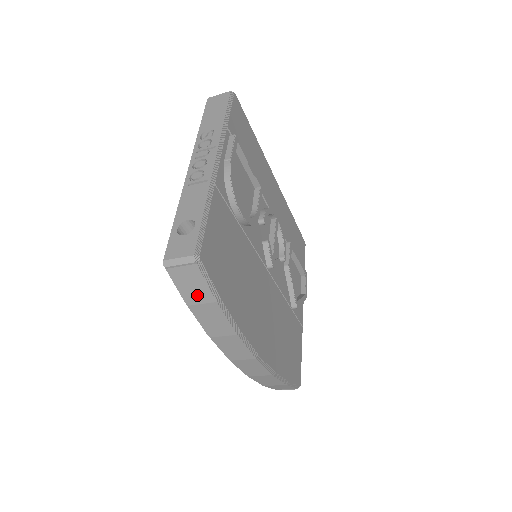
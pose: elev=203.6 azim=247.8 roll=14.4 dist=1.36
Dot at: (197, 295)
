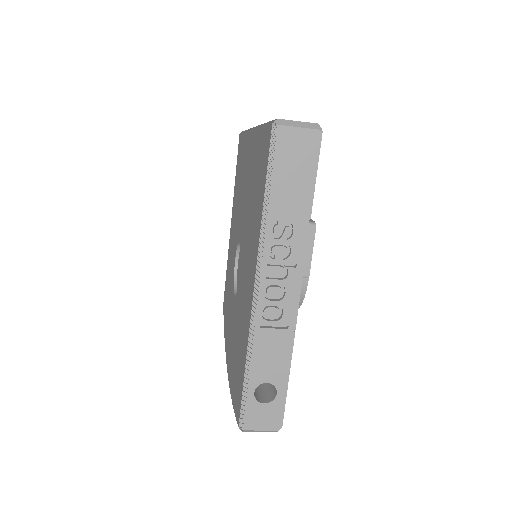
Dot at: occluded
